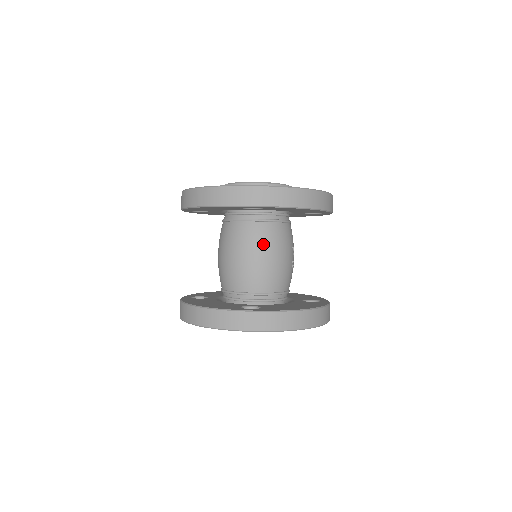
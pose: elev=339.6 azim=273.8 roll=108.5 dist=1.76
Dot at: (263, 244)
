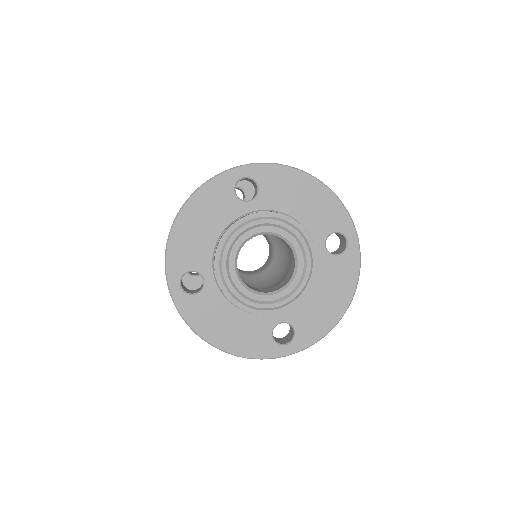
Dot at: occluded
